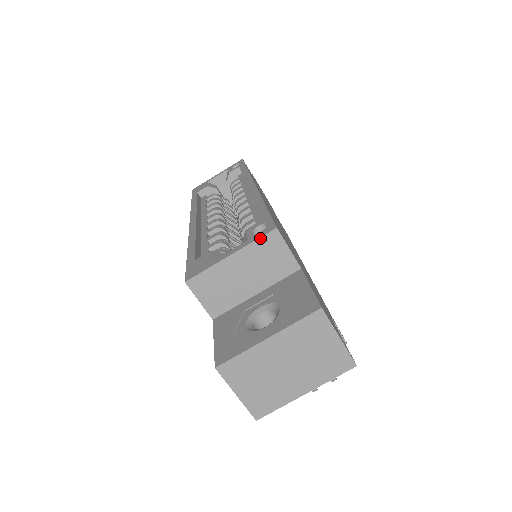
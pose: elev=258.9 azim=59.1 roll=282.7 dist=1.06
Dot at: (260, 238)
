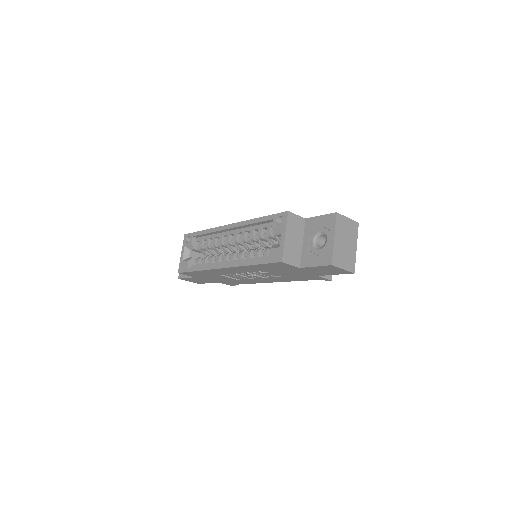
Dot at: (287, 220)
